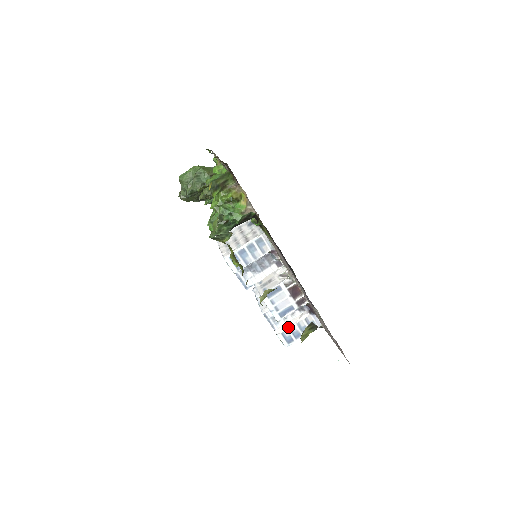
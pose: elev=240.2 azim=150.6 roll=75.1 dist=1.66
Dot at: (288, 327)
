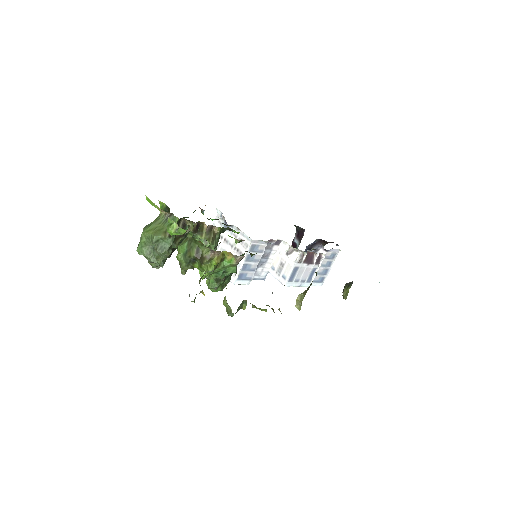
Dot at: (315, 274)
